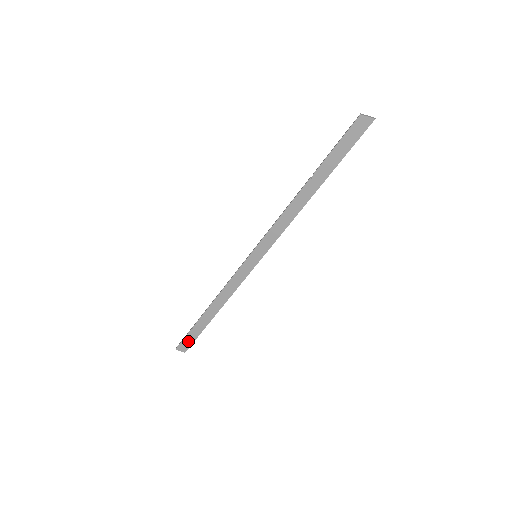
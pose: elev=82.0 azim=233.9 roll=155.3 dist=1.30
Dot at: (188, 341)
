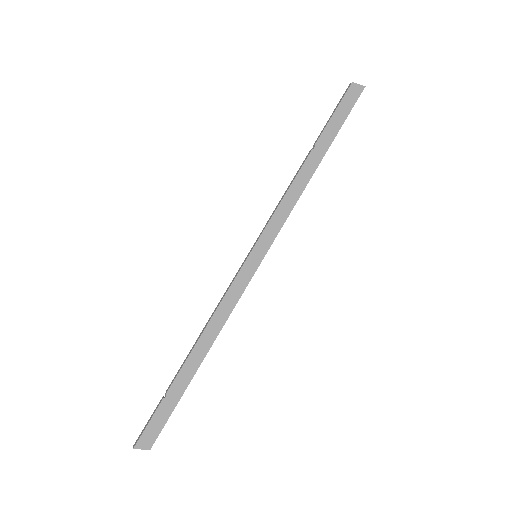
Dot at: (157, 424)
